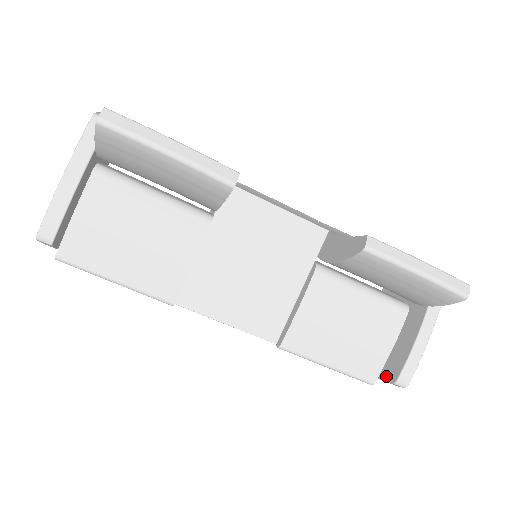
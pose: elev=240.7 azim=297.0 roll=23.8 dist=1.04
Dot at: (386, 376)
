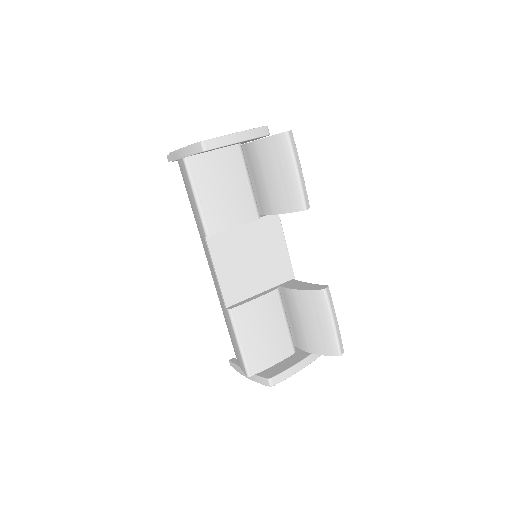
Dot at: (263, 375)
